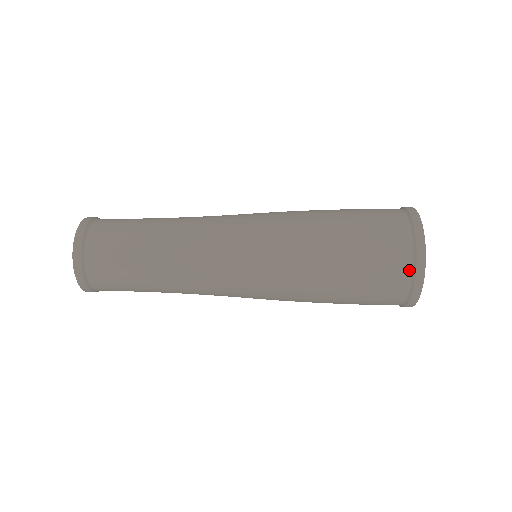
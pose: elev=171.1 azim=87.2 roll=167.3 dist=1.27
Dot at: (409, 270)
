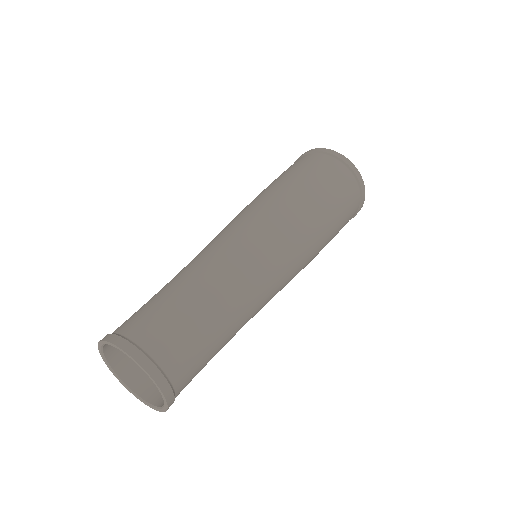
Dot at: (358, 207)
